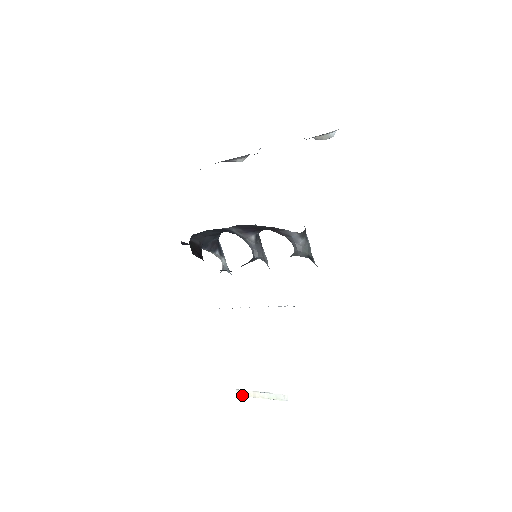
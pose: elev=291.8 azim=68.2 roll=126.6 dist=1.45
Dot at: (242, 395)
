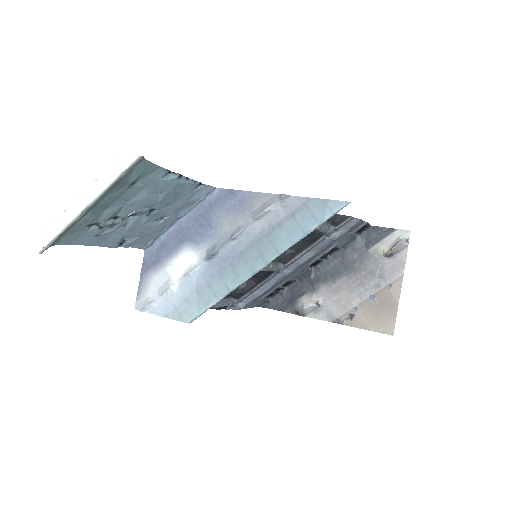
Dot at: (54, 224)
